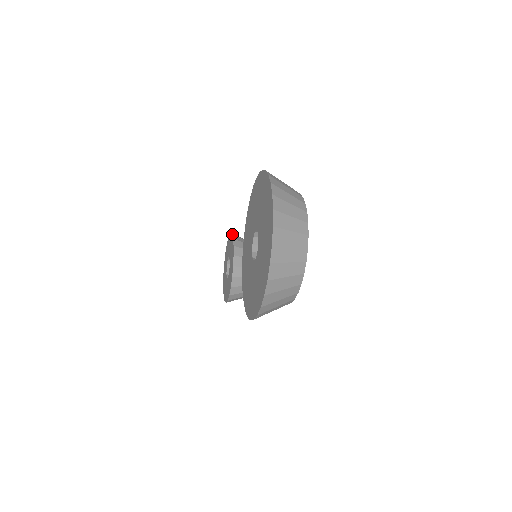
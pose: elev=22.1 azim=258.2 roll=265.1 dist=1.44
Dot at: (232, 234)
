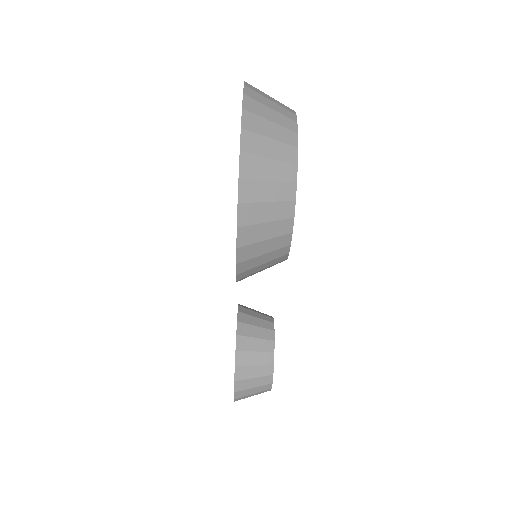
Dot at: occluded
